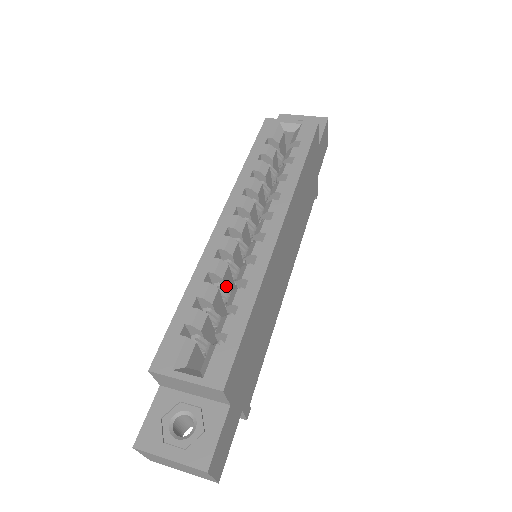
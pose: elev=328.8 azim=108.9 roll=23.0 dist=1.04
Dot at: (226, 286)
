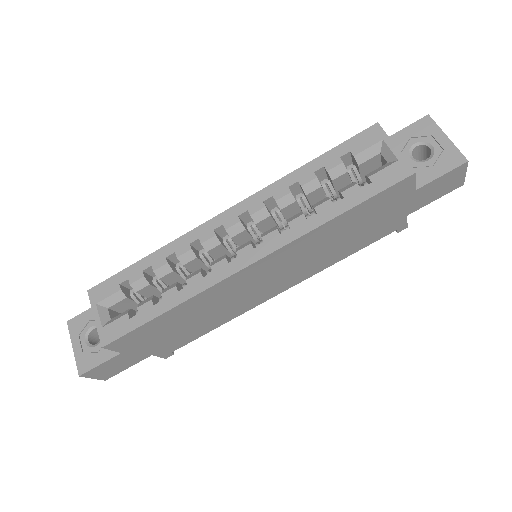
Dot at: (191, 269)
